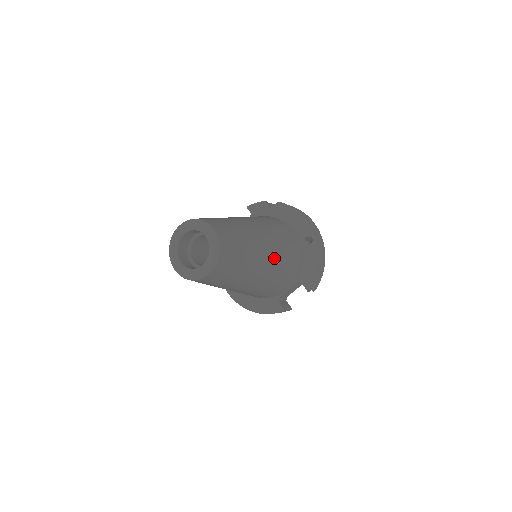
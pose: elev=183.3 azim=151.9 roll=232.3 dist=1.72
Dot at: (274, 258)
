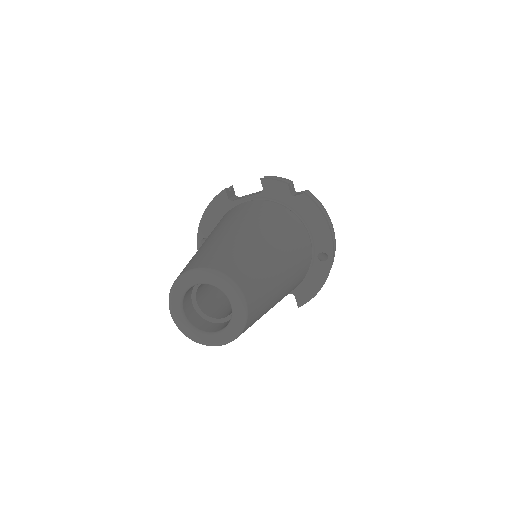
Dot at: (286, 293)
